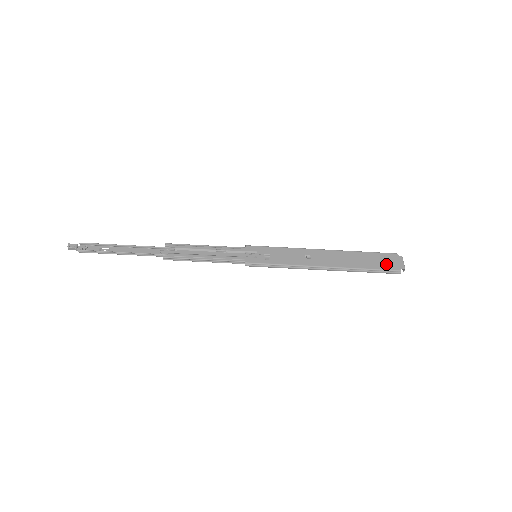
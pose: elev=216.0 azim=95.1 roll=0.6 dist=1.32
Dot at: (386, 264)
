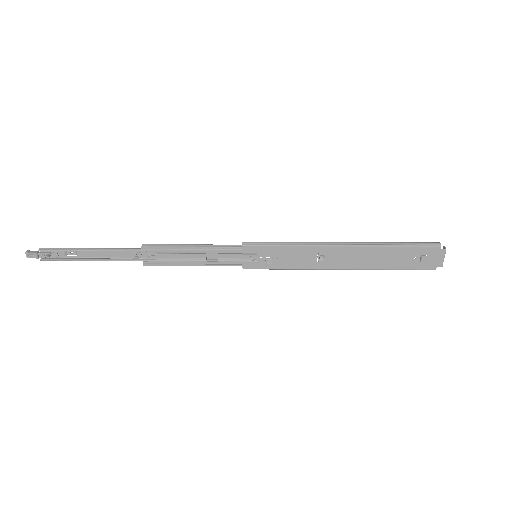
Dot at: (420, 262)
